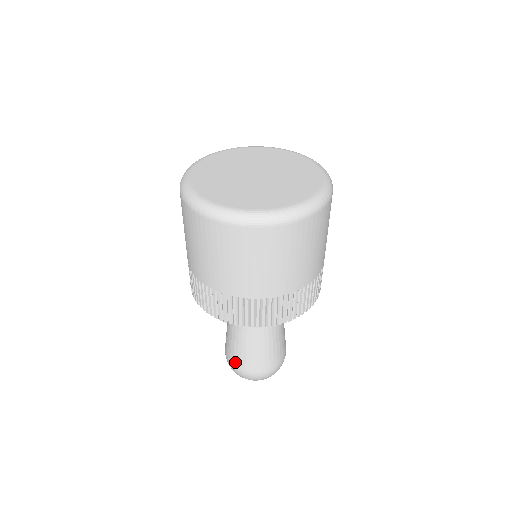
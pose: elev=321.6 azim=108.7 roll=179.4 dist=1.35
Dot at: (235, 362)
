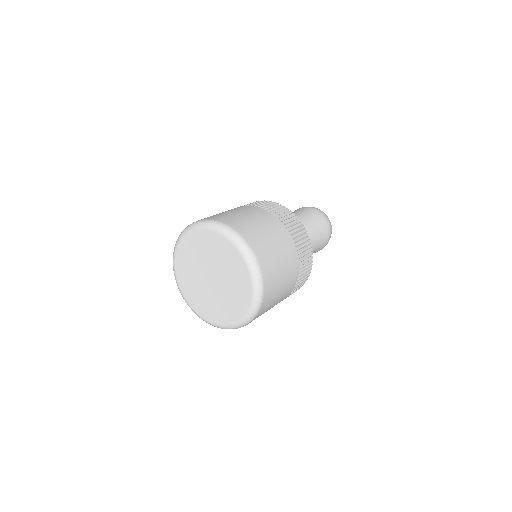
Dot at: occluded
